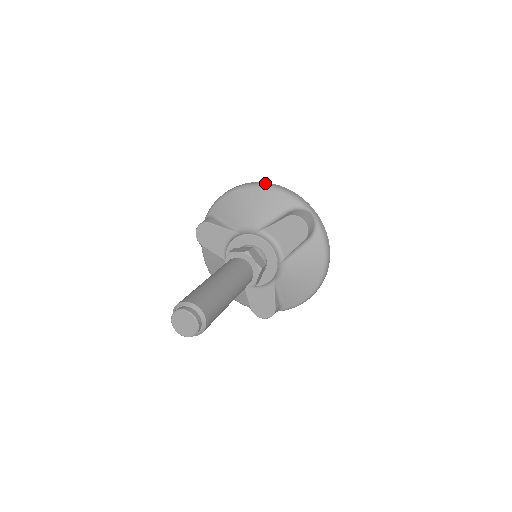
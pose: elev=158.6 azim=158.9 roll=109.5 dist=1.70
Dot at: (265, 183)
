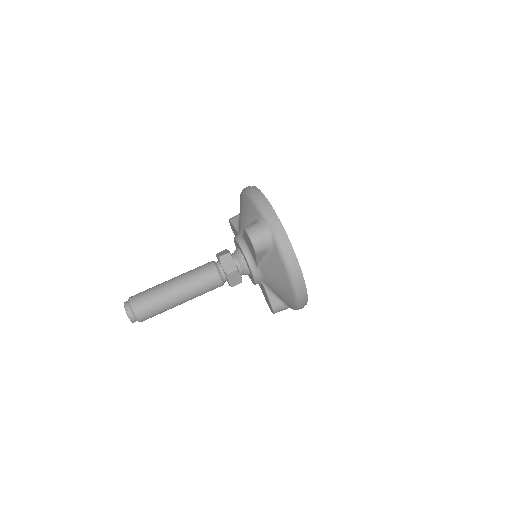
Dot at: (250, 189)
